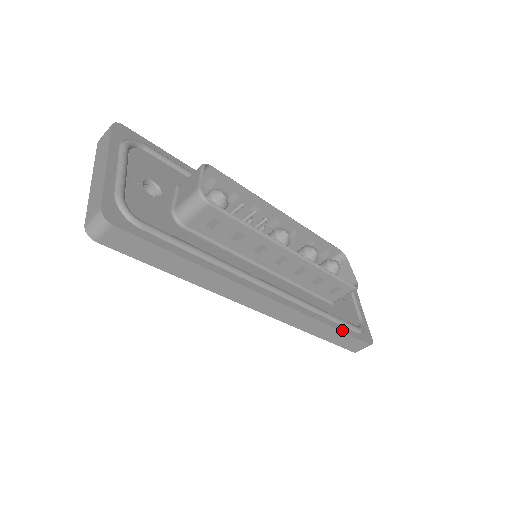
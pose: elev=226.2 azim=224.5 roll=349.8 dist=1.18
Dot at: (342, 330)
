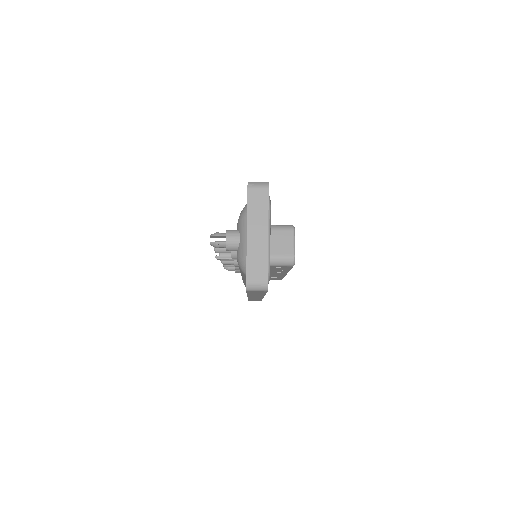
Dot at: occluded
